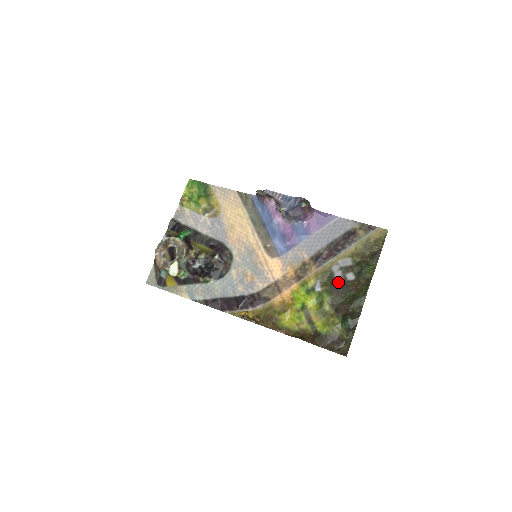
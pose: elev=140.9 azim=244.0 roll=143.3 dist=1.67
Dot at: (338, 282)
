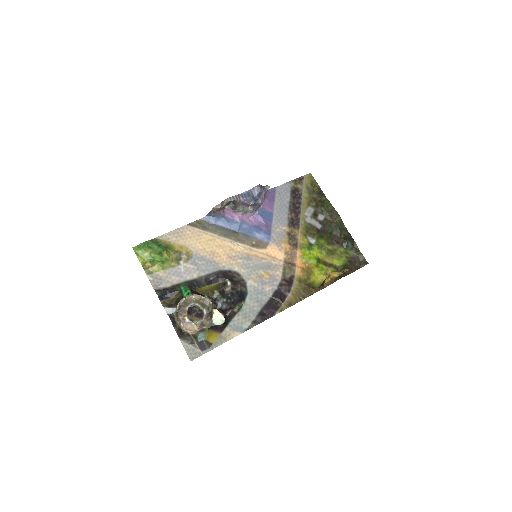
Dot at: (319, 227)
